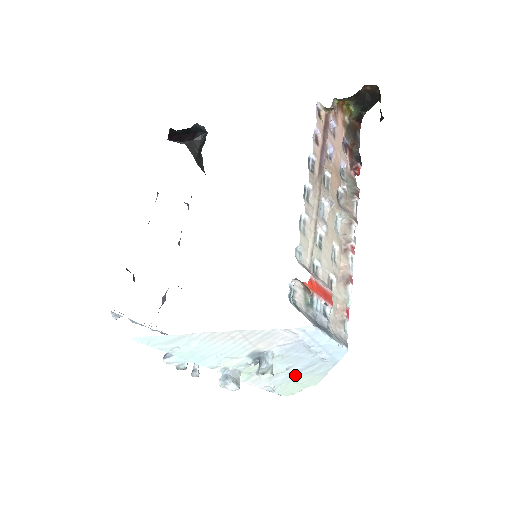
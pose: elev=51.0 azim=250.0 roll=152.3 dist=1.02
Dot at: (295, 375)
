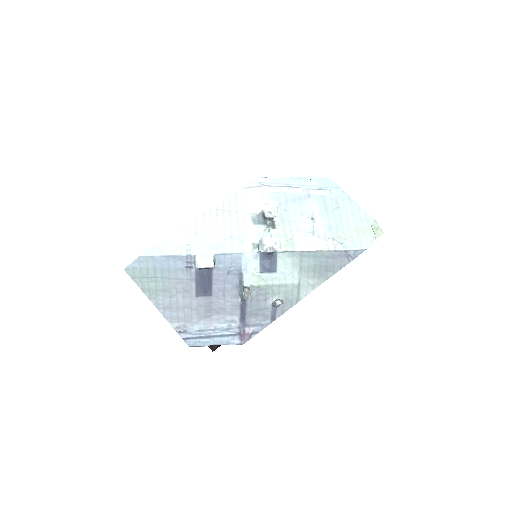
Dot at: (332, 221)
